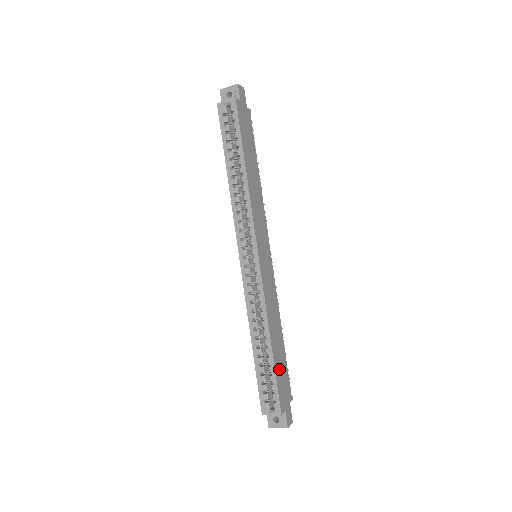
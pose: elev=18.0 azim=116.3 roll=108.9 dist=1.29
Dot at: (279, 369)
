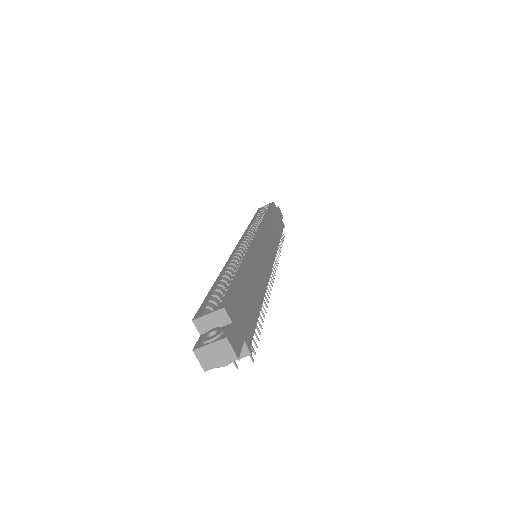
Dot at: (243, 295)
